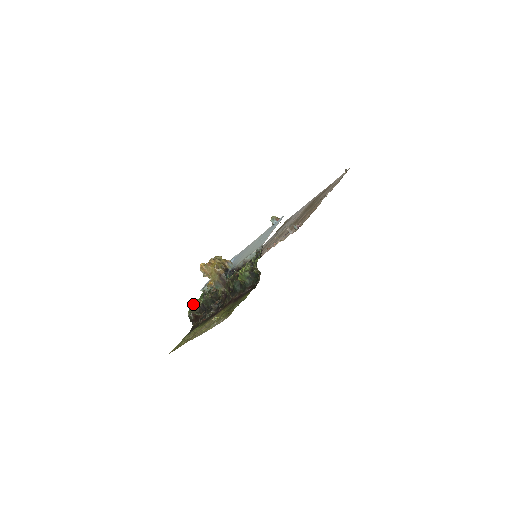
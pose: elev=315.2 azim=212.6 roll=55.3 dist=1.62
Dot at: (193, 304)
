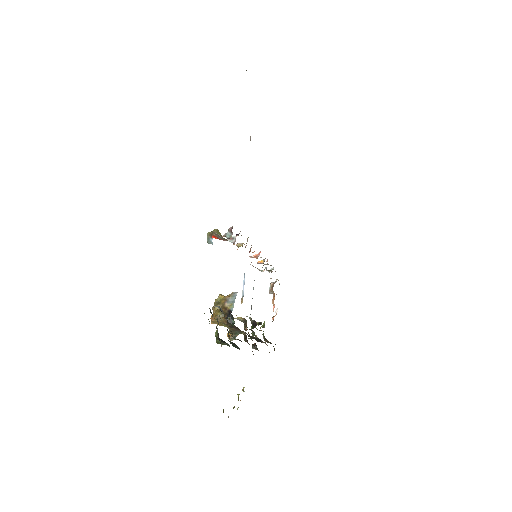
Dot at: occluded
